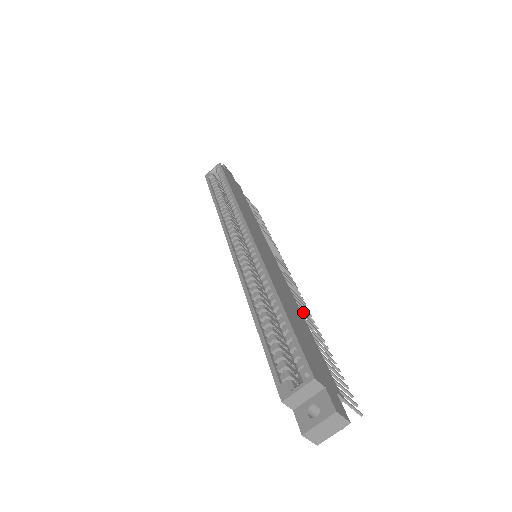
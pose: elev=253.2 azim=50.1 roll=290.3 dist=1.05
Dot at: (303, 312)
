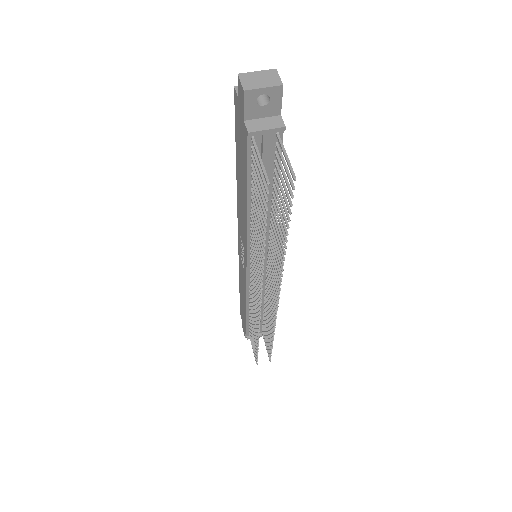
Dot at: (277, 246)
